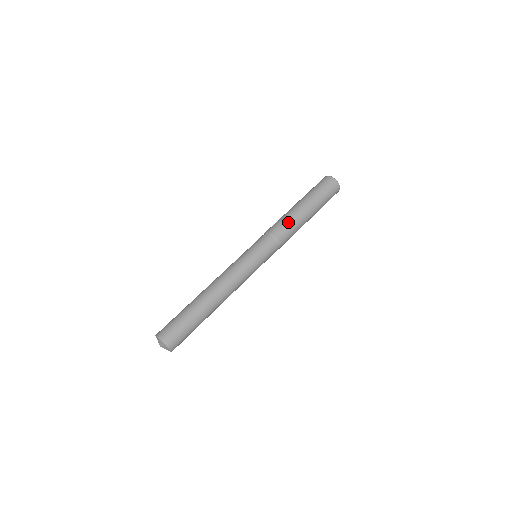
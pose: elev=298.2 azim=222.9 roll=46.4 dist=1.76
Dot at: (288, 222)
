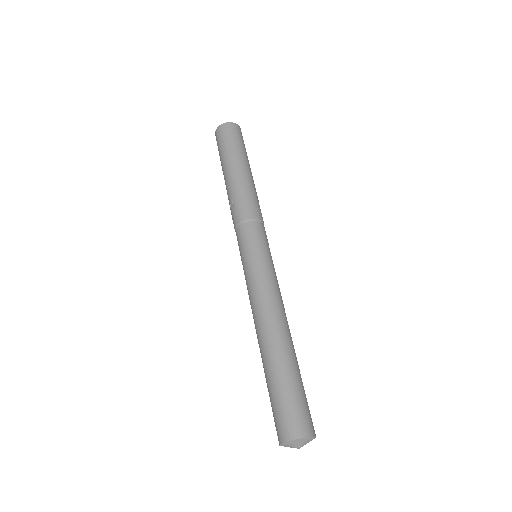
Dot at: (242, 195)
